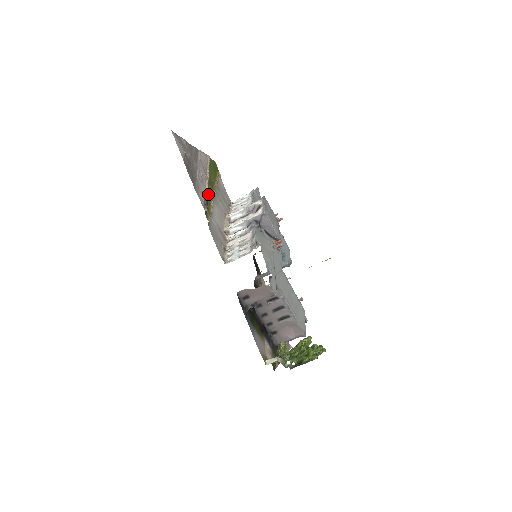
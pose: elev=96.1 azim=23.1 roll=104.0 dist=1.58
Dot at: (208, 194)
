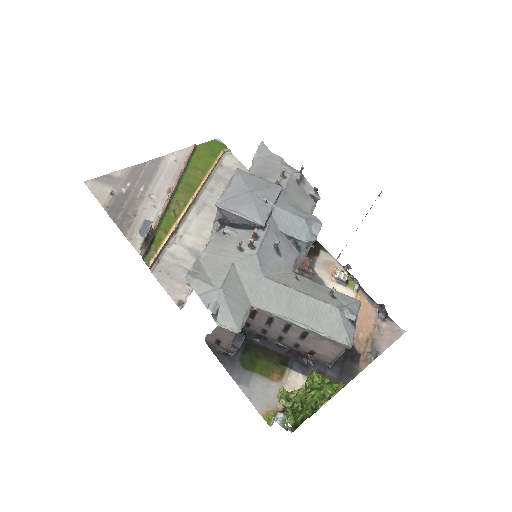
Dot at: (140, 230)
